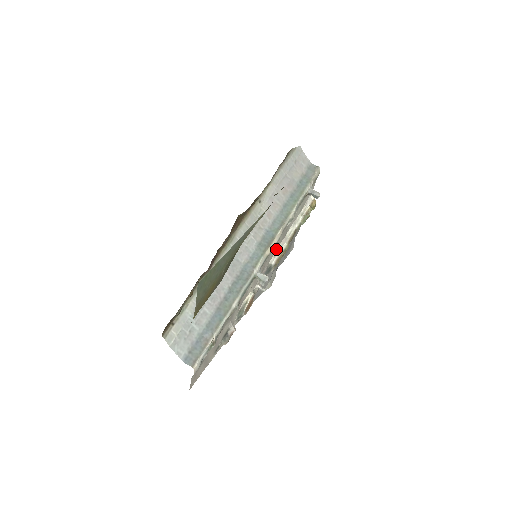
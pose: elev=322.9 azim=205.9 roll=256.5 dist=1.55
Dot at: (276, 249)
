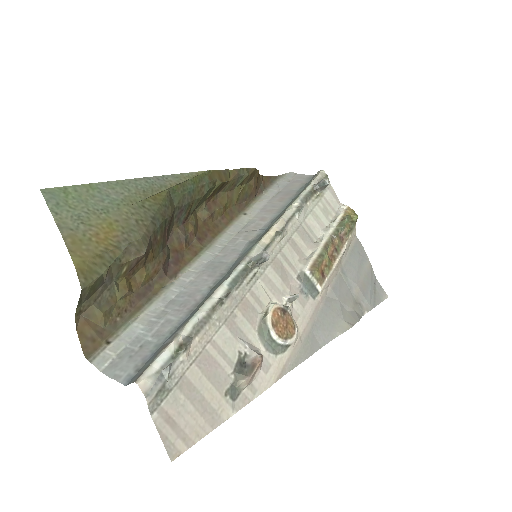
Dot at: (303, 255)
